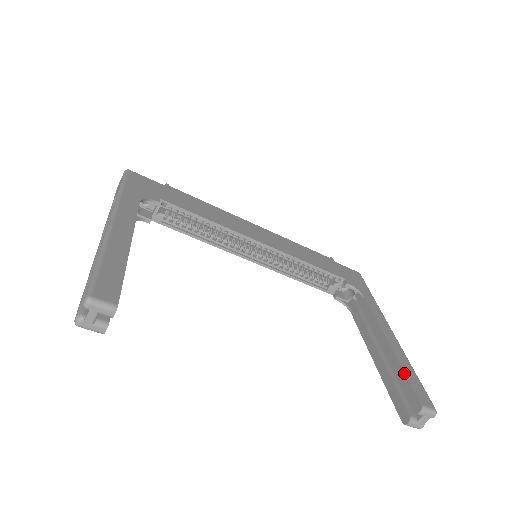
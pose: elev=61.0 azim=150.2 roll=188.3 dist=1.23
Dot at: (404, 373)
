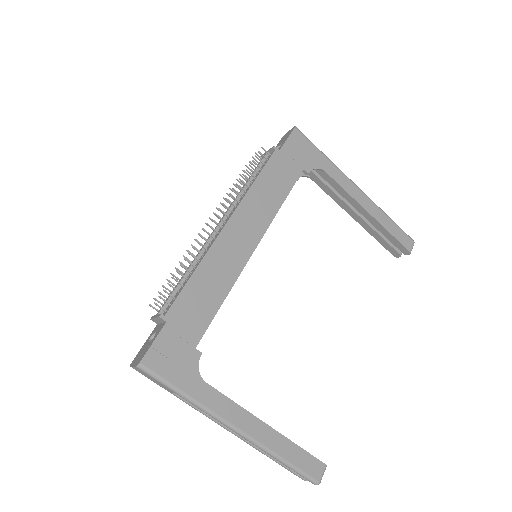
Dot at: (390, 234)
